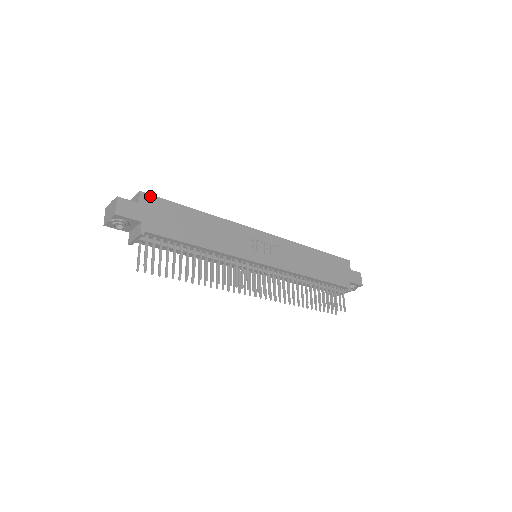
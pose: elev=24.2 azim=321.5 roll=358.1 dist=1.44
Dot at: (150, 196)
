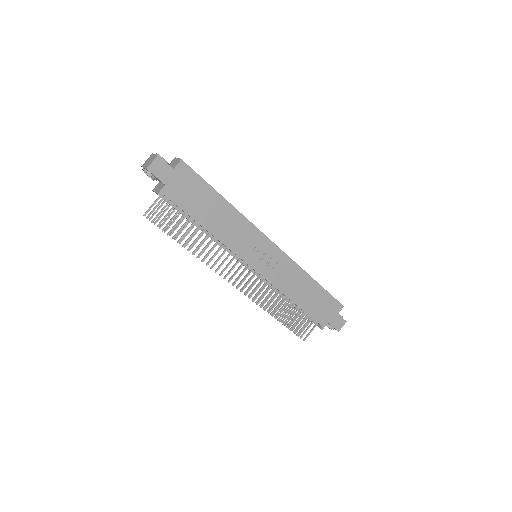
Dot at: (188, 167)
